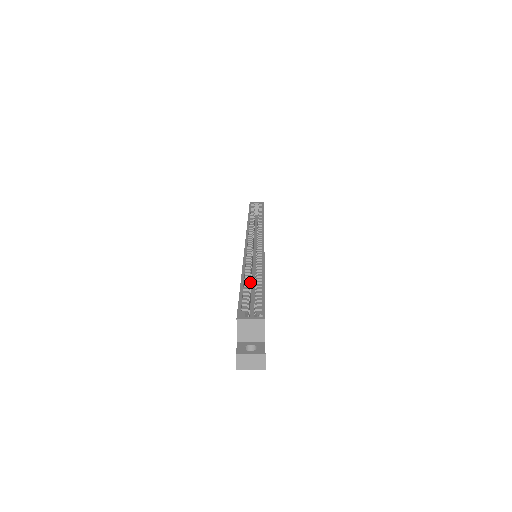
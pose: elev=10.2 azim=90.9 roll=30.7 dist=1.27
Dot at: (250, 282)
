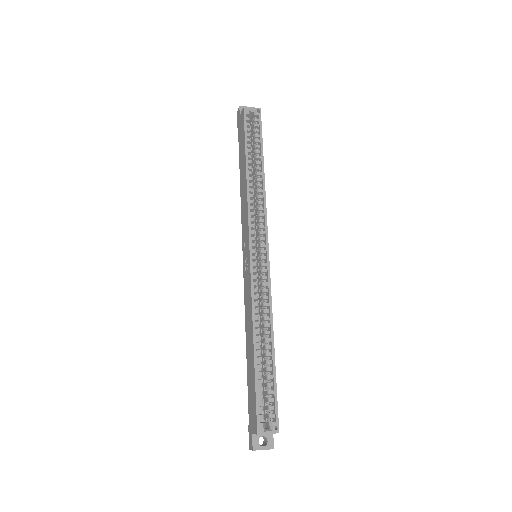
Dot at: occluded
